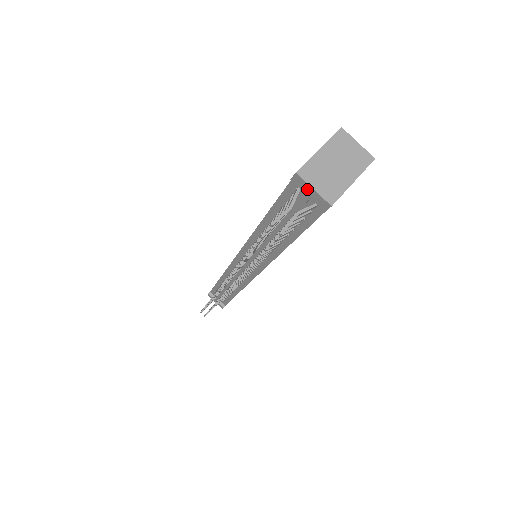
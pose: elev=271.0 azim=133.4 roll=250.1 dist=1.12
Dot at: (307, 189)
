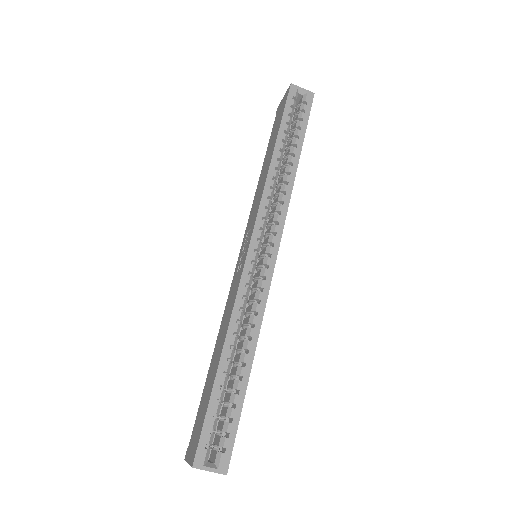
Dot at: occluded
